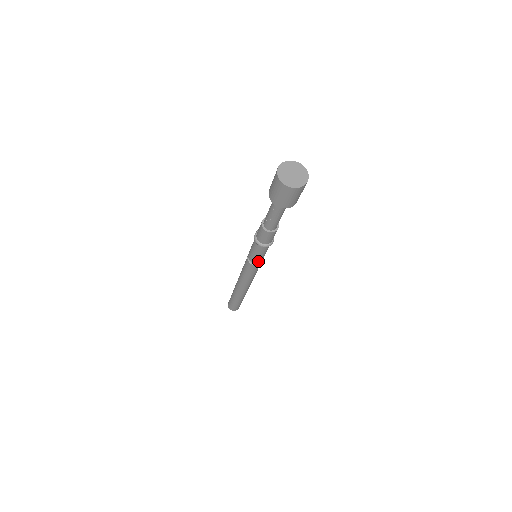
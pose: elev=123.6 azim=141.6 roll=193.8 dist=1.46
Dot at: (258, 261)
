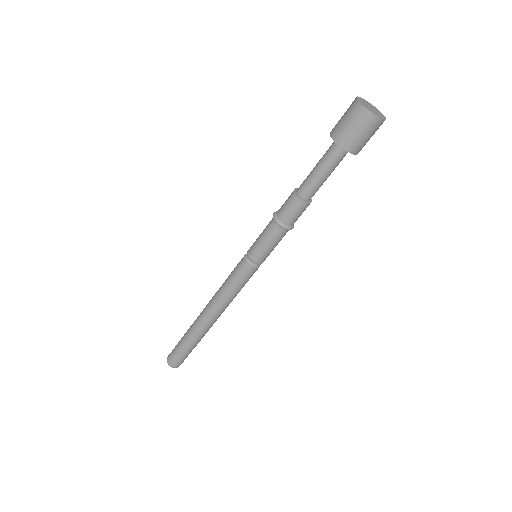
Dot at: (262, 259)
